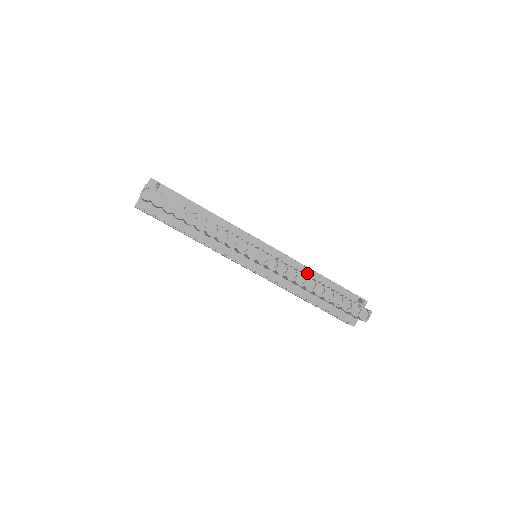
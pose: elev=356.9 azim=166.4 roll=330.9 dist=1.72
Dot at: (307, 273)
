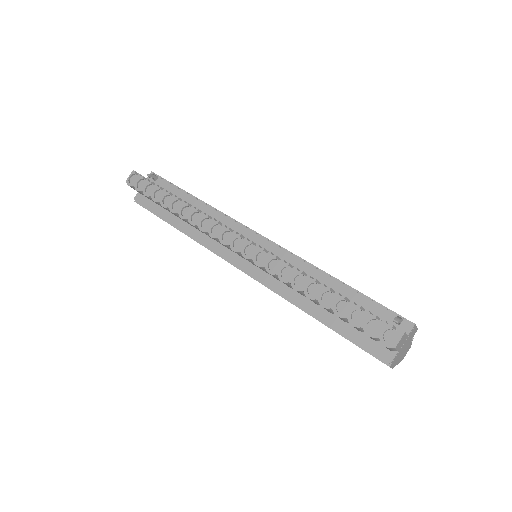
Dot at: (312, 273)
